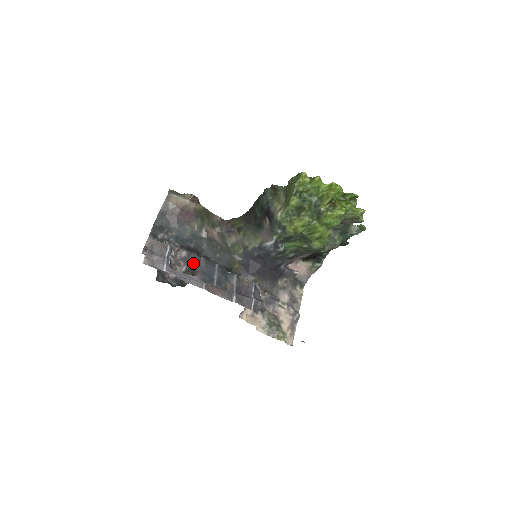
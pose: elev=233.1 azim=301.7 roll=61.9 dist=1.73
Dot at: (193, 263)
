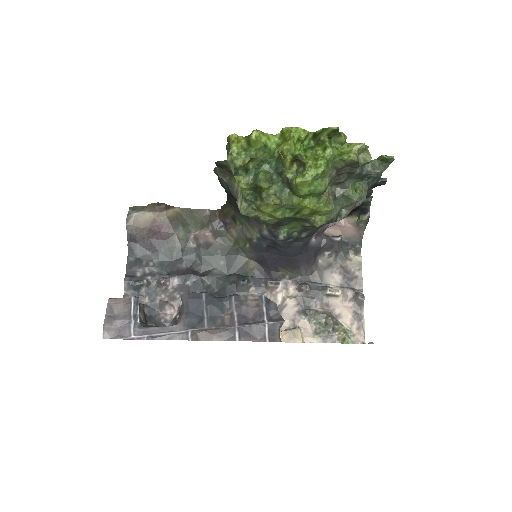
Dot at: (192, 288)
